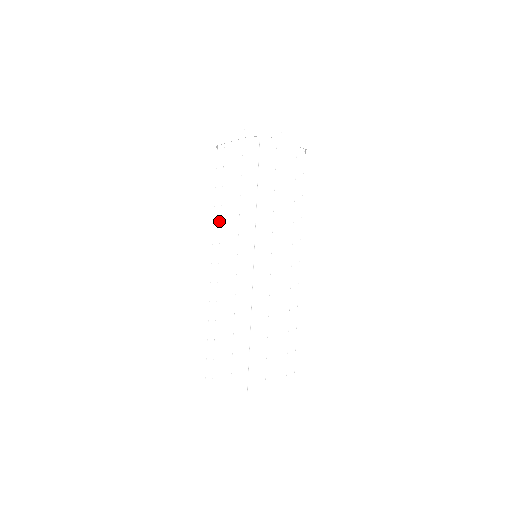
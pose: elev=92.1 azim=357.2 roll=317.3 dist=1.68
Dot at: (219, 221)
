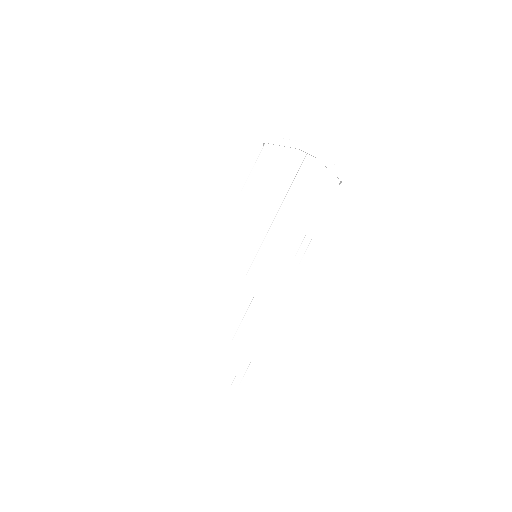
Dot at: (237, 211)
